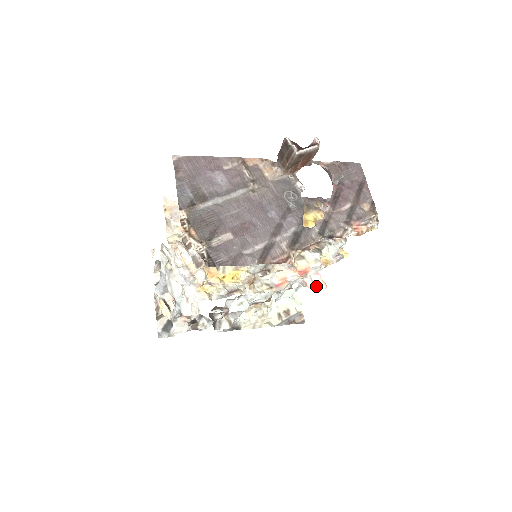
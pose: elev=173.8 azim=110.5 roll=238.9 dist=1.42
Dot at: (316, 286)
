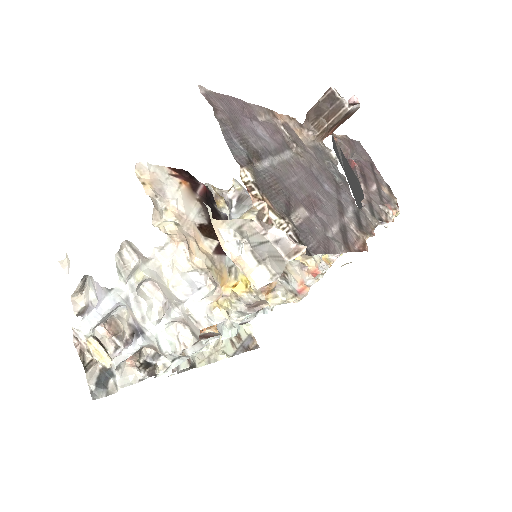
Dot at: occluded
